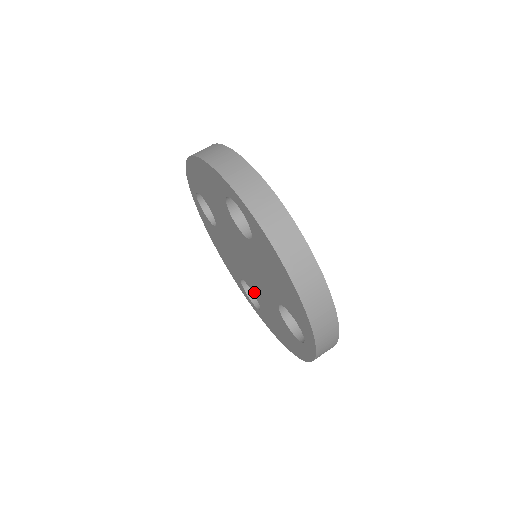
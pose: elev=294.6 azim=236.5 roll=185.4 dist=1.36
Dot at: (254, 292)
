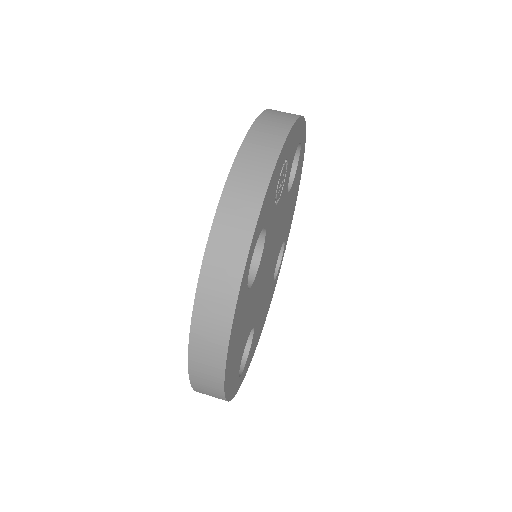
Dot at: occluded
